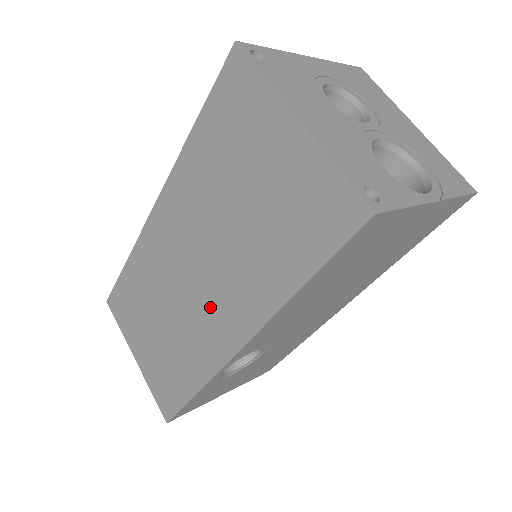
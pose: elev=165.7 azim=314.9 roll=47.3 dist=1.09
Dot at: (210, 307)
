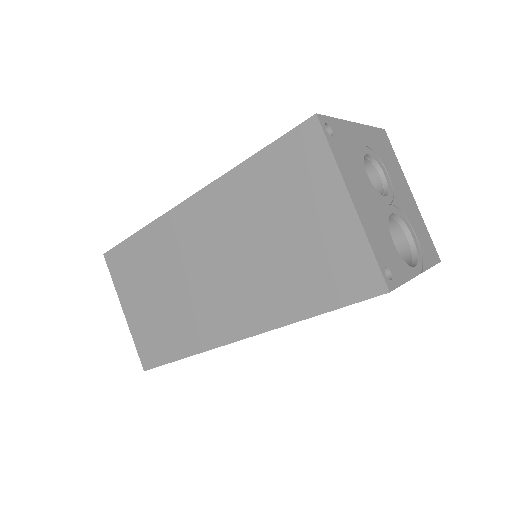
Dot at: (221, 300)
